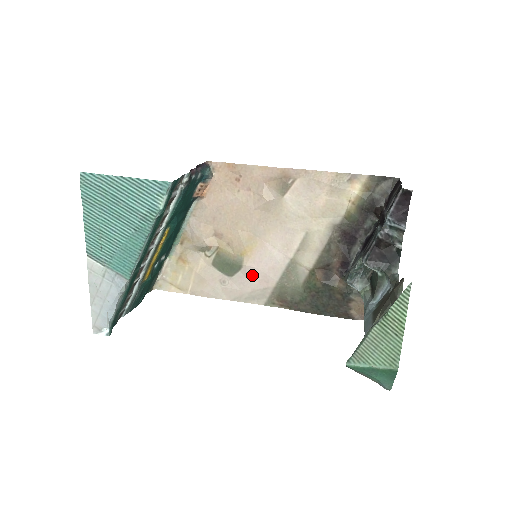
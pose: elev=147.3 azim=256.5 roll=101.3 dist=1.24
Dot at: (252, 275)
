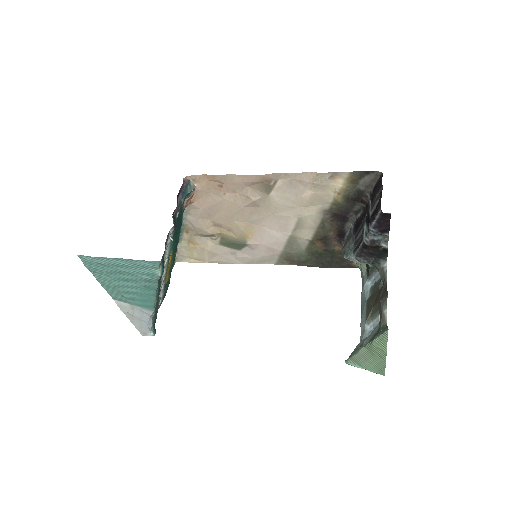
Dot at: (258, 248)
